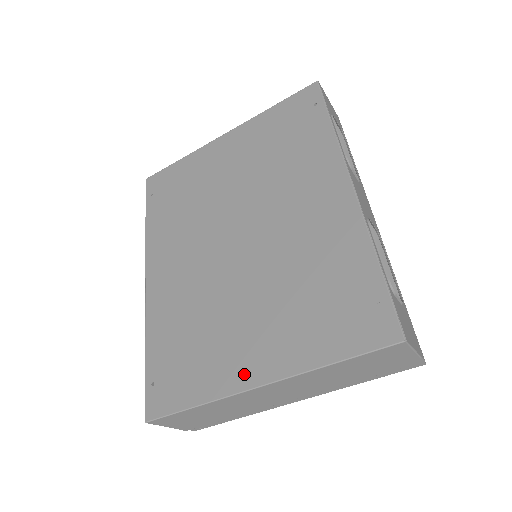
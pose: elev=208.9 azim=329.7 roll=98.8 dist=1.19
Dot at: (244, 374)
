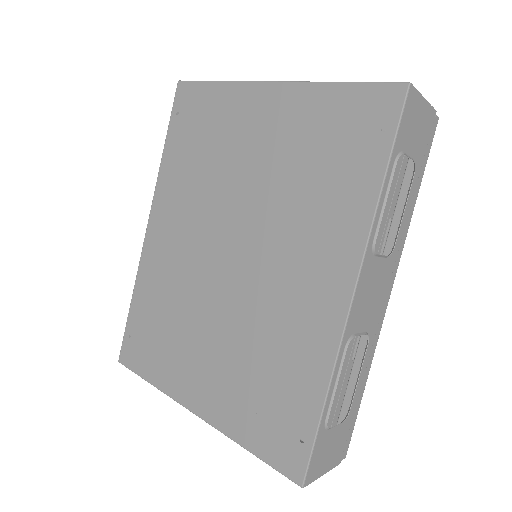
Dot at: (187, 393)
